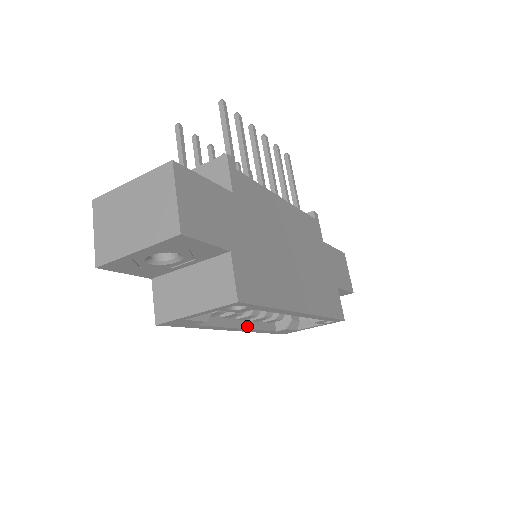
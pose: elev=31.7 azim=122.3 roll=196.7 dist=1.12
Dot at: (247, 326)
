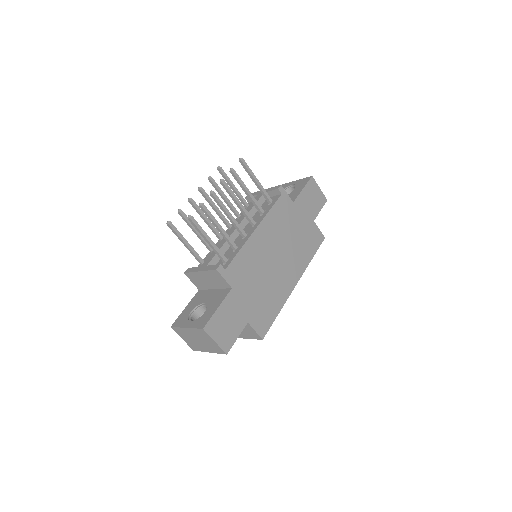
Dot at: occluded
